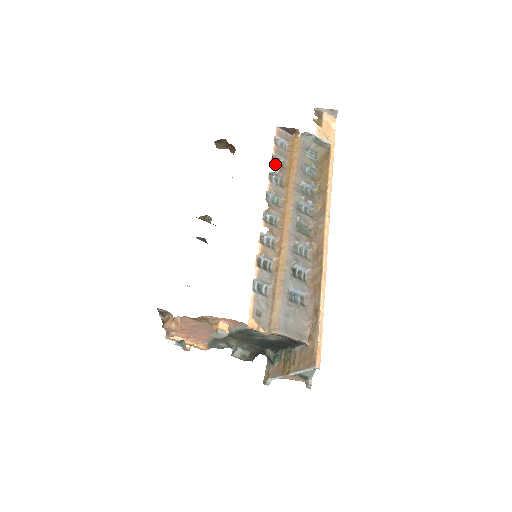
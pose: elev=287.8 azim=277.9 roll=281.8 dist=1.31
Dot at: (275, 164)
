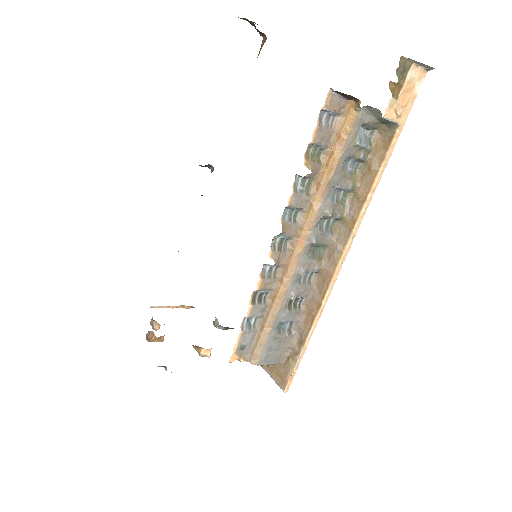
Dot at: (308, 161)
